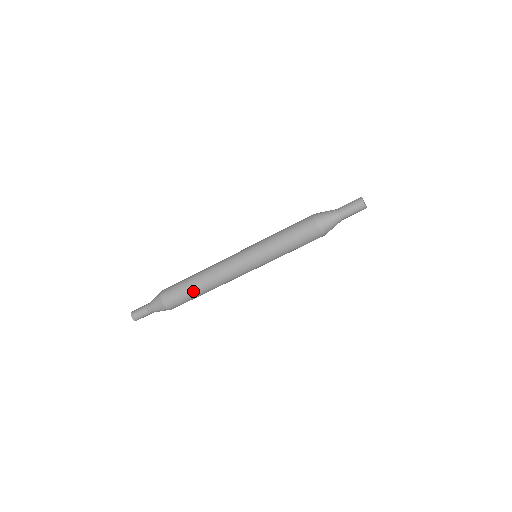
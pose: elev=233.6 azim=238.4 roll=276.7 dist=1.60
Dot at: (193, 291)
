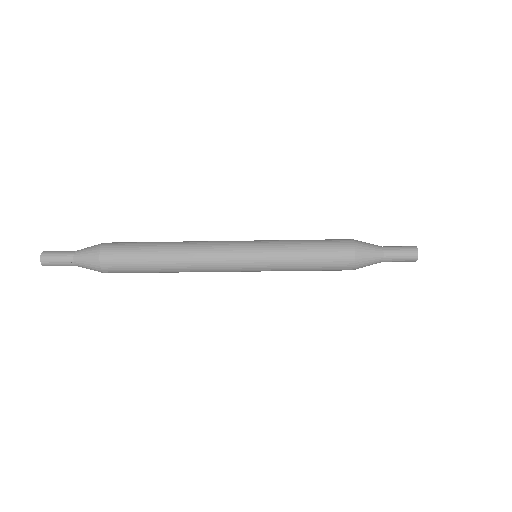
Dot at: (153, 266)
